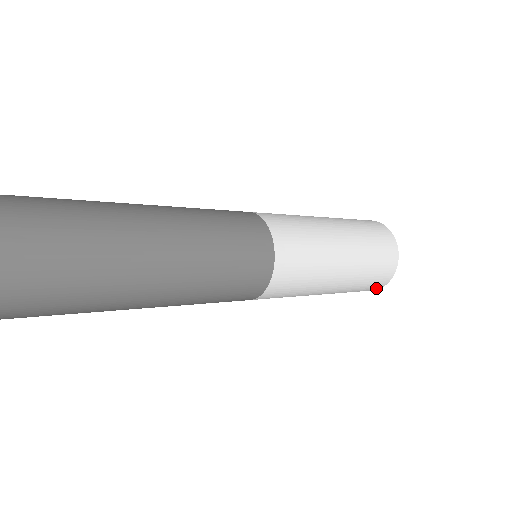
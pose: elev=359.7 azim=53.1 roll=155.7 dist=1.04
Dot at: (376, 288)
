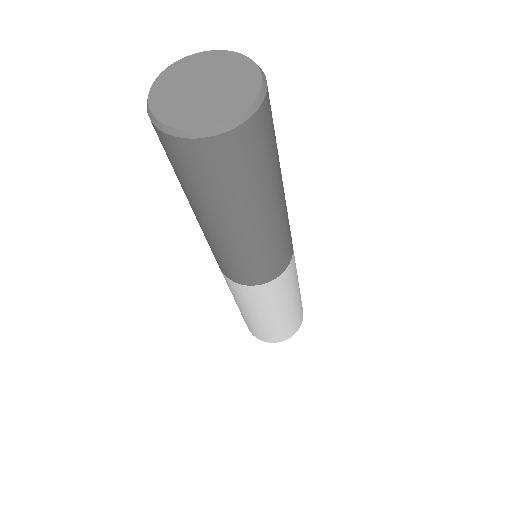
Dot at: (287, 337)
